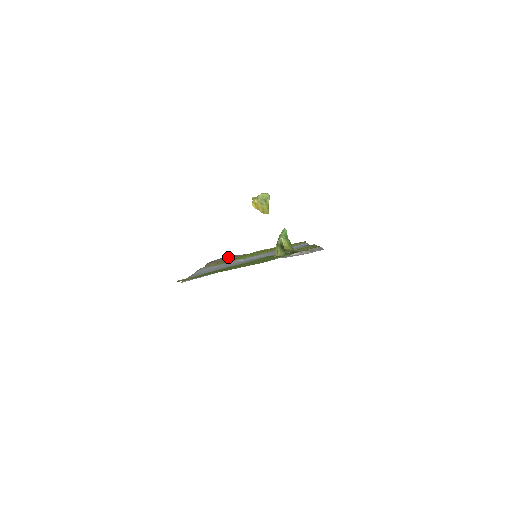
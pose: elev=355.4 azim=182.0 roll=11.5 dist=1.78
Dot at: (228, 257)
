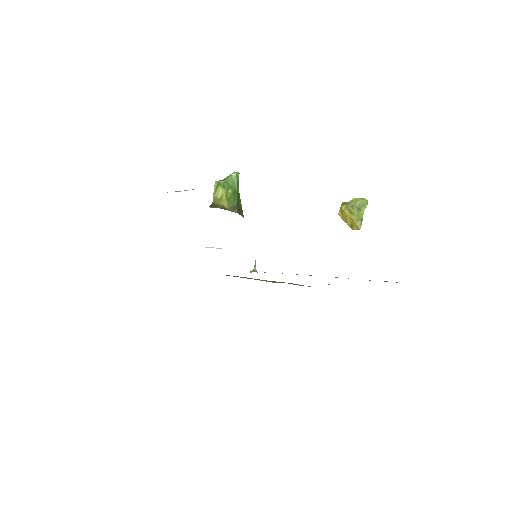
Dot at: occluded
